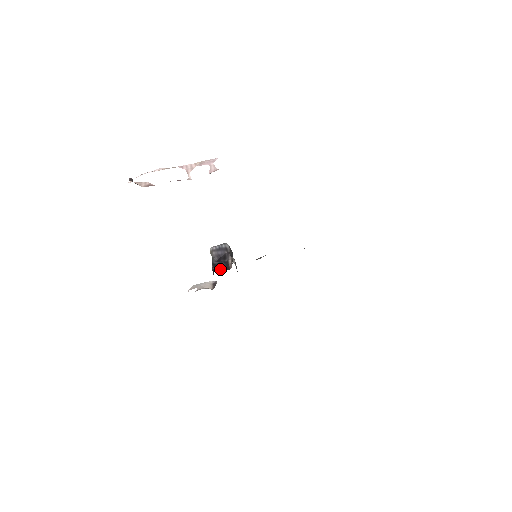
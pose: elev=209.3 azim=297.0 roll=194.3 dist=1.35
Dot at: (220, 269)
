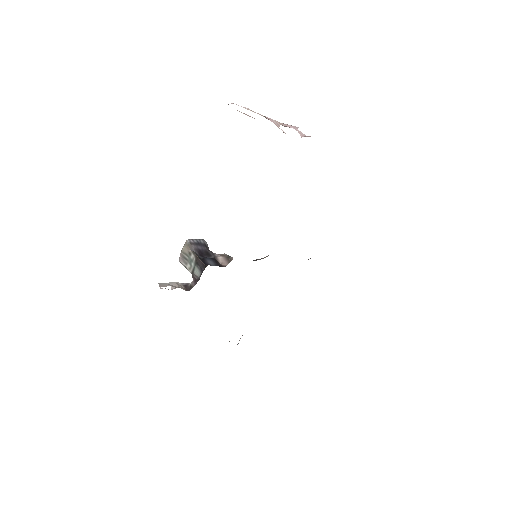
Dot at: (211, 264)
